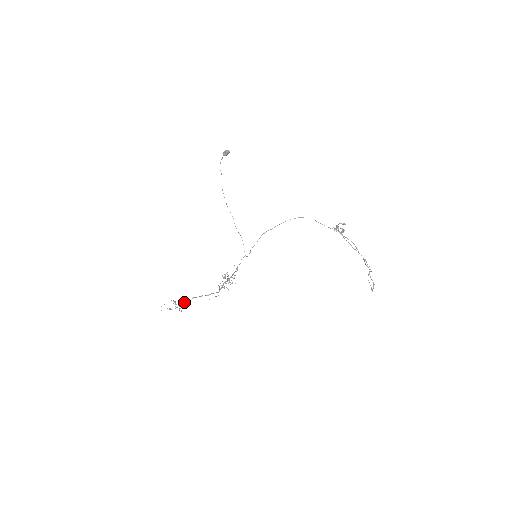
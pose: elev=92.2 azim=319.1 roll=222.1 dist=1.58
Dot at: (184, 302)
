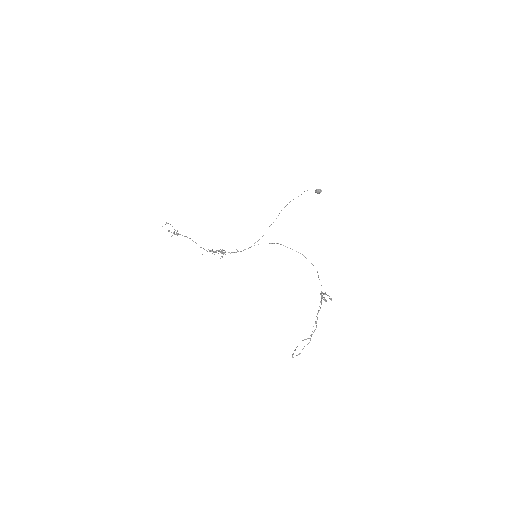
Dot at: (182, 235)
